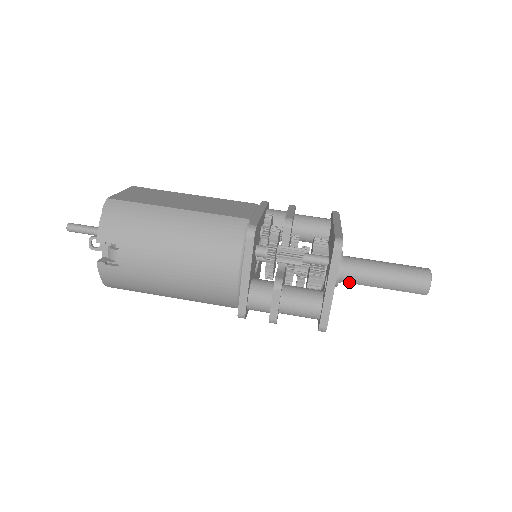
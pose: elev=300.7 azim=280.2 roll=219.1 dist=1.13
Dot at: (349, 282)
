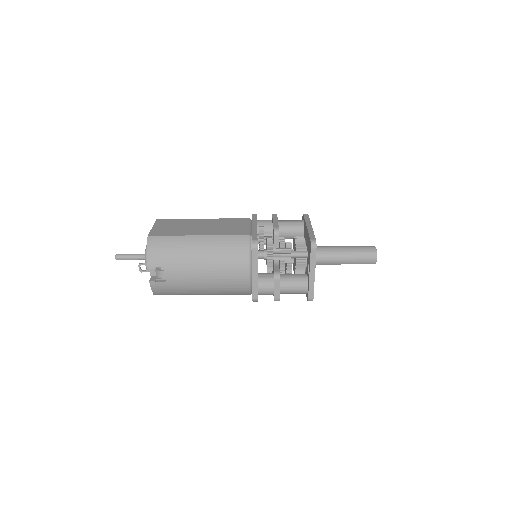
Dot at: (323, 264)
